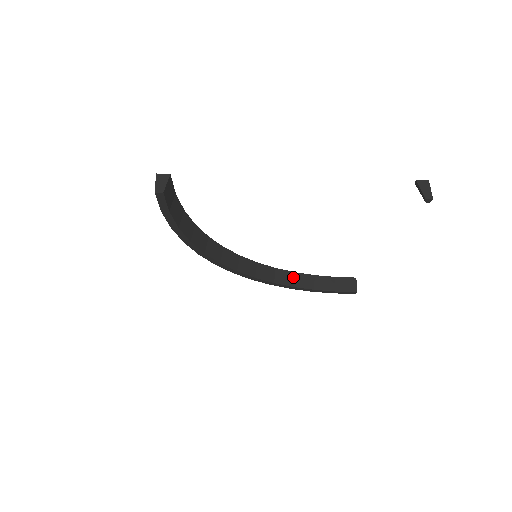
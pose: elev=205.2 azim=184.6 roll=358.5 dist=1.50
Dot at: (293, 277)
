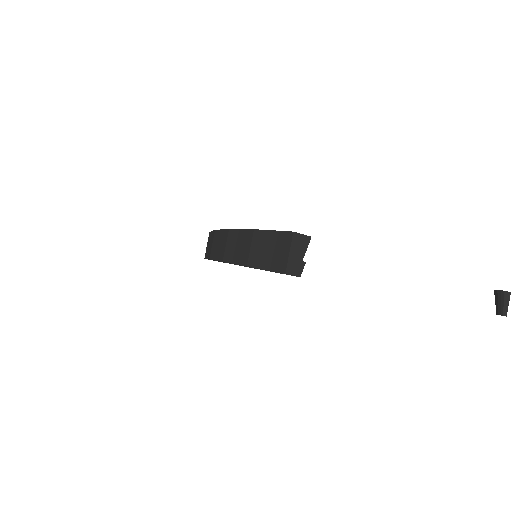
Dot at: occluded
